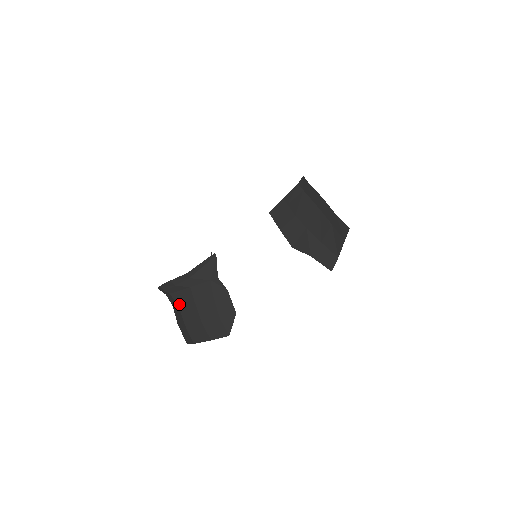
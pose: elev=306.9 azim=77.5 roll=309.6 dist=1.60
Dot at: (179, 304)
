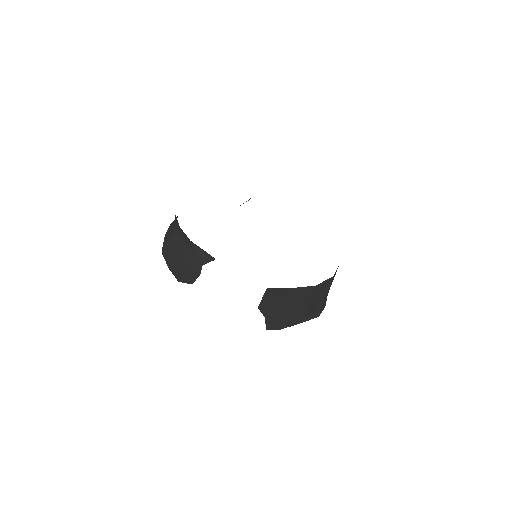
Dot at: (175, 233)
